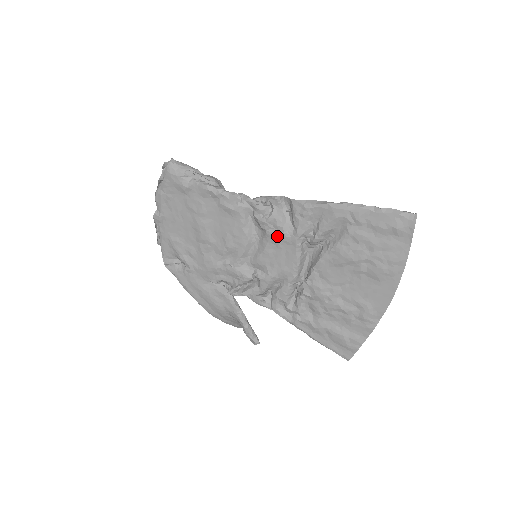
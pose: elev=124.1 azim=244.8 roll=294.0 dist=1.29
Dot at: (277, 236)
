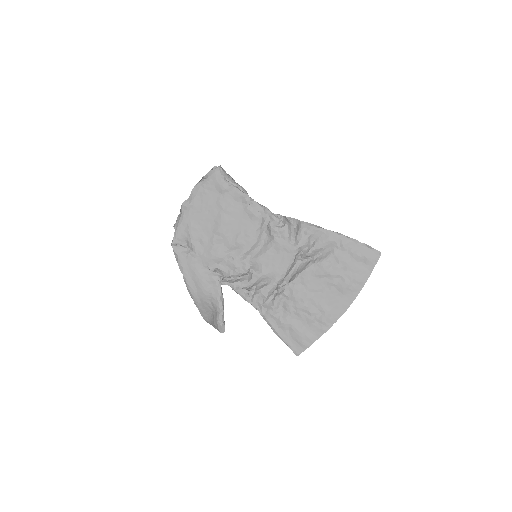
Dot at: (281, 243)
